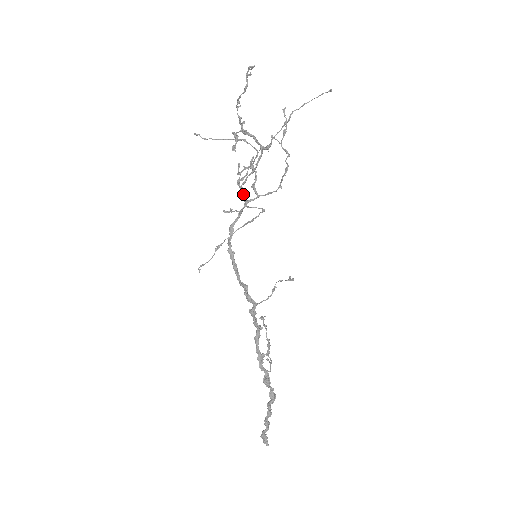
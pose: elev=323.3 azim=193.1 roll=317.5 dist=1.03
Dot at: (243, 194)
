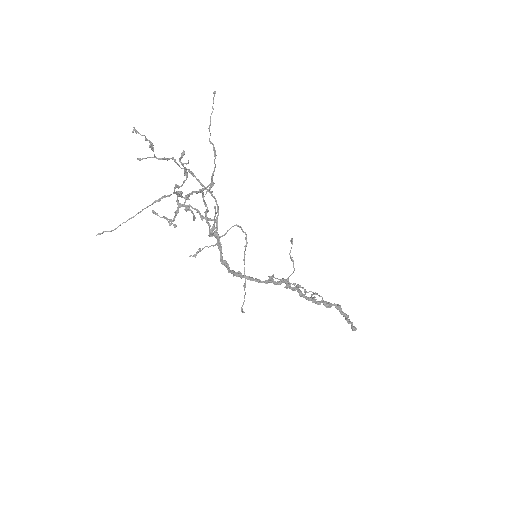
Dot at: occluded
